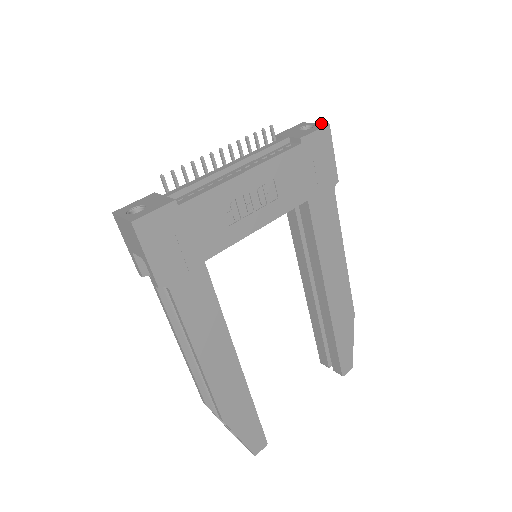
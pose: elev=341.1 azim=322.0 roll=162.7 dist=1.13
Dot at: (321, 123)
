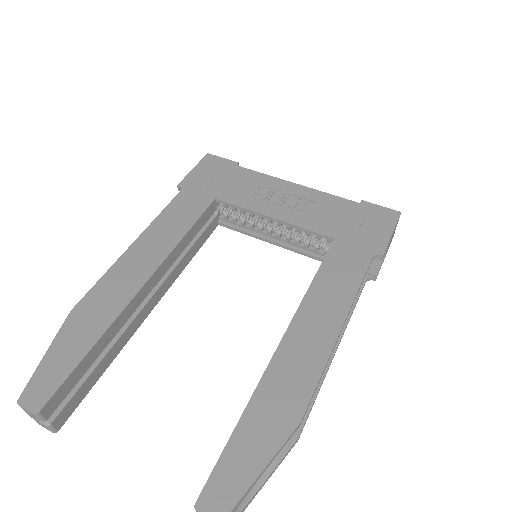
Dot at: occluded
